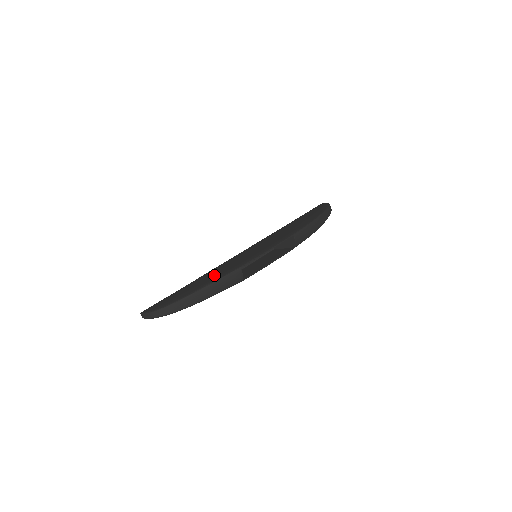
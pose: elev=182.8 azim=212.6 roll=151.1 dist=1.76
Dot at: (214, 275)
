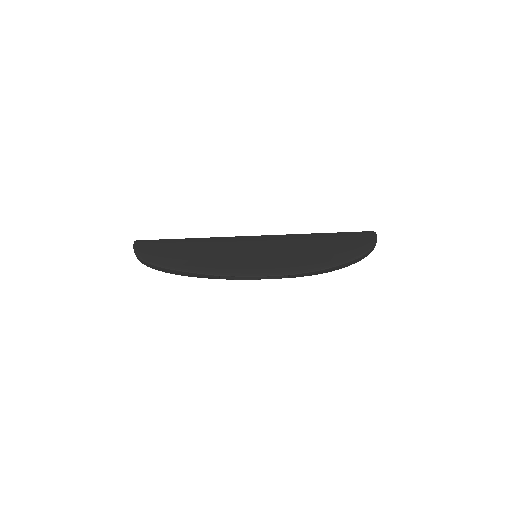
Dot at: (200, 259)
